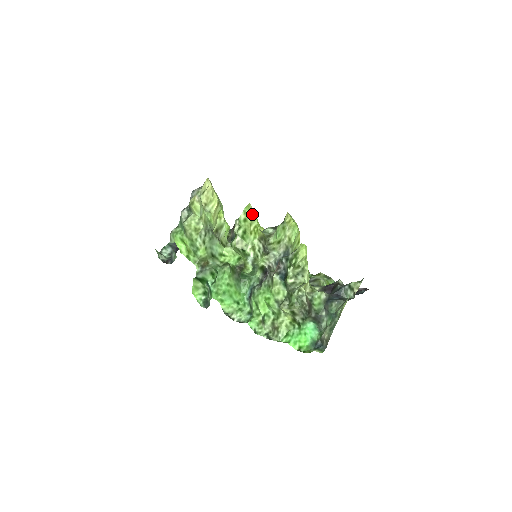
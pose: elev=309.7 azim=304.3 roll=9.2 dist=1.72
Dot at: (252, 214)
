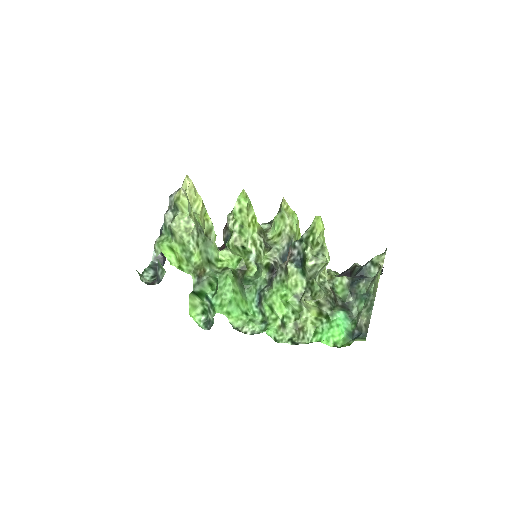
Dot at: (248, 202)
